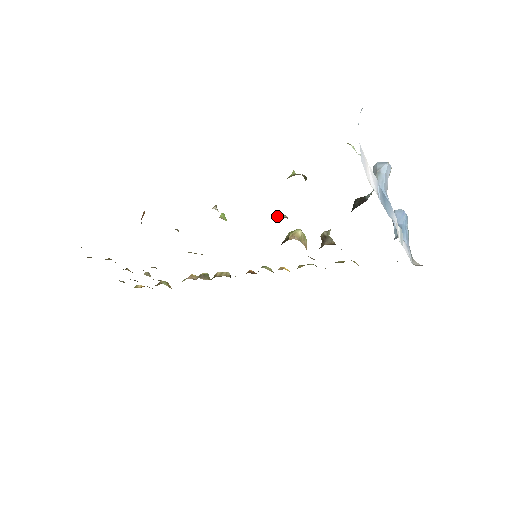
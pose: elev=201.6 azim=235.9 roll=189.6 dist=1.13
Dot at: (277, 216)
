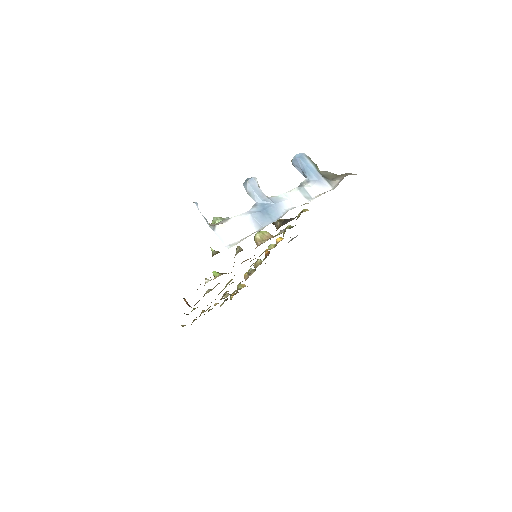
Dot at: (236, 250)
